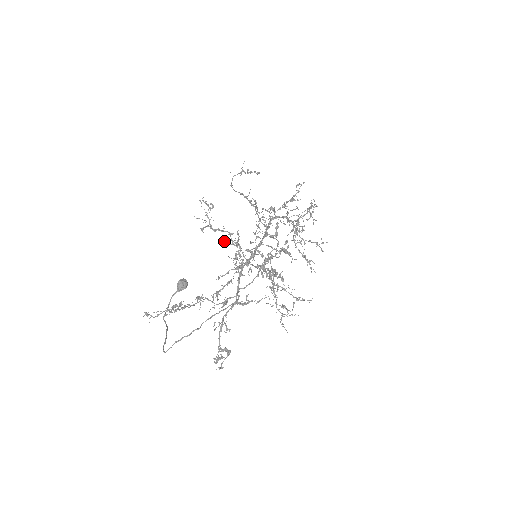
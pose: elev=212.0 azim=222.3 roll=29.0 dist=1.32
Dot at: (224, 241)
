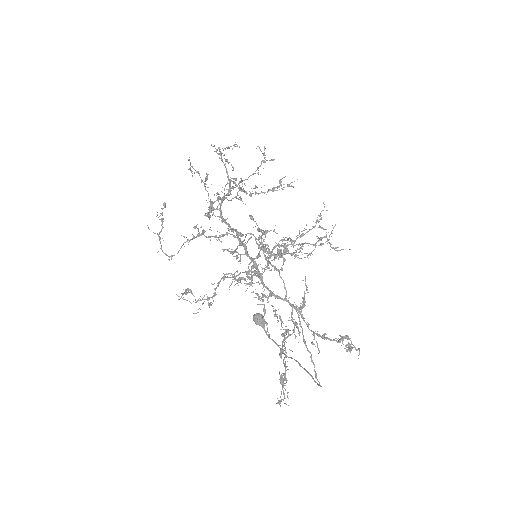
Dot at: (229, 287)
